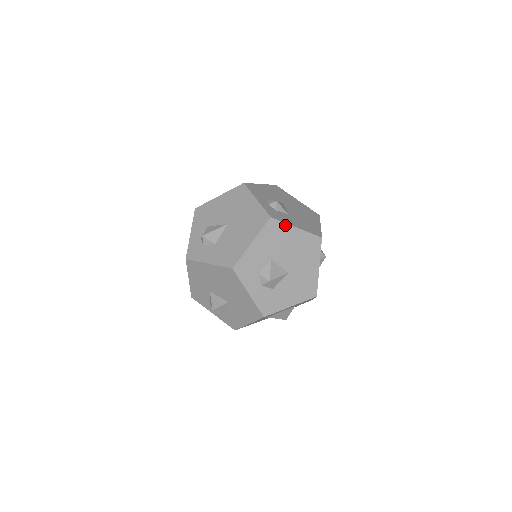
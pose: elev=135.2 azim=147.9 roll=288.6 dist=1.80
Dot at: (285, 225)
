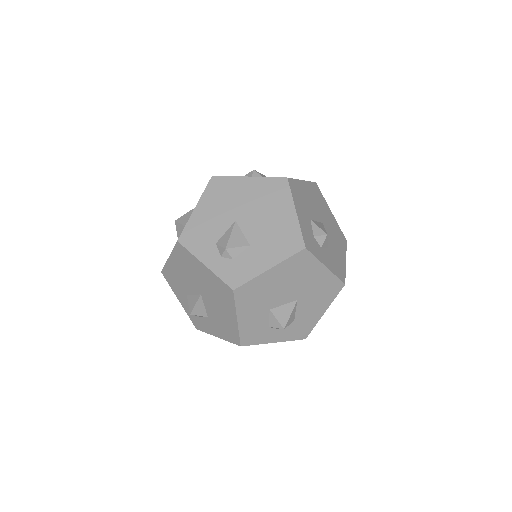
Dot at: (254, 280)
